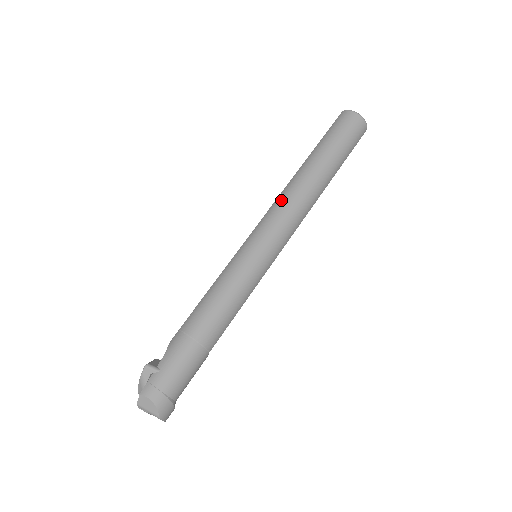
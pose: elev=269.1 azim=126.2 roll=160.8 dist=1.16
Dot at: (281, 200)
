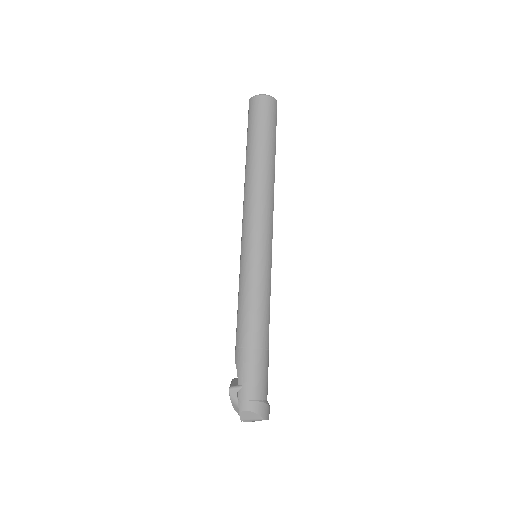
Dot at: (248, 202)
